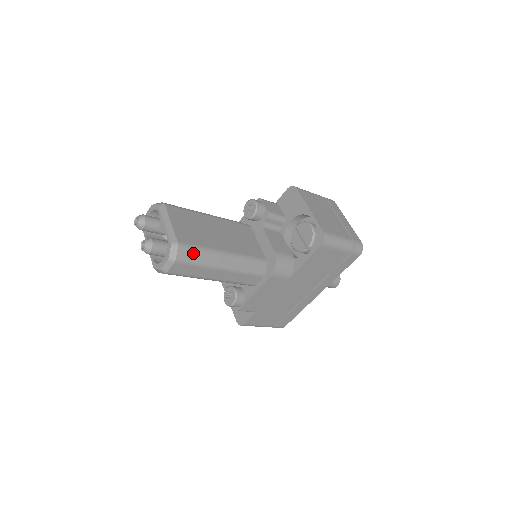
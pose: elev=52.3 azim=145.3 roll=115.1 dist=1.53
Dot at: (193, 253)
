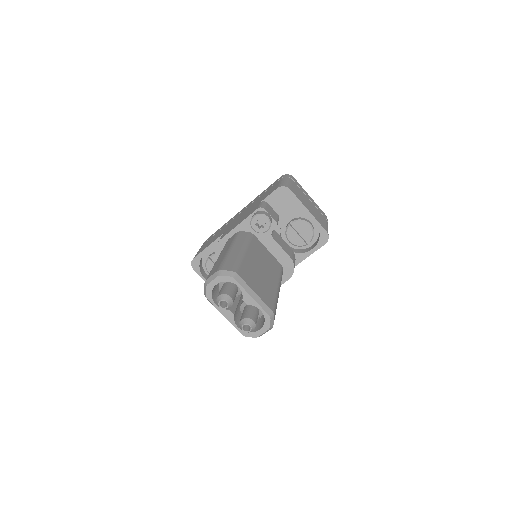
Dot at: (275, 310)
